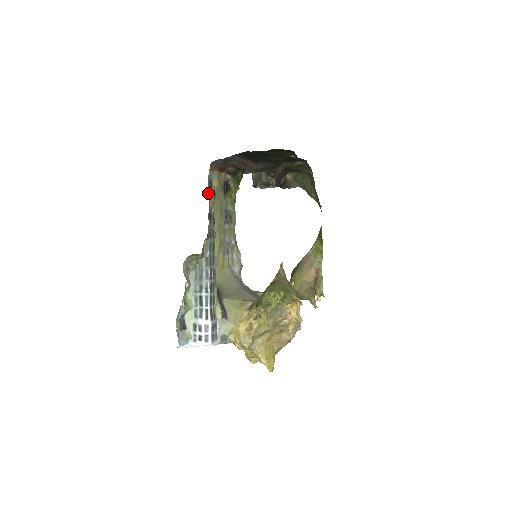
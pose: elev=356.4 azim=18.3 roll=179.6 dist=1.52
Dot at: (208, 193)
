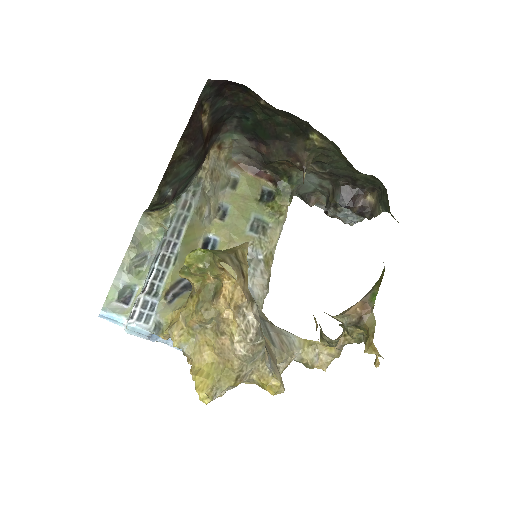
Dot at: (226, 189)
